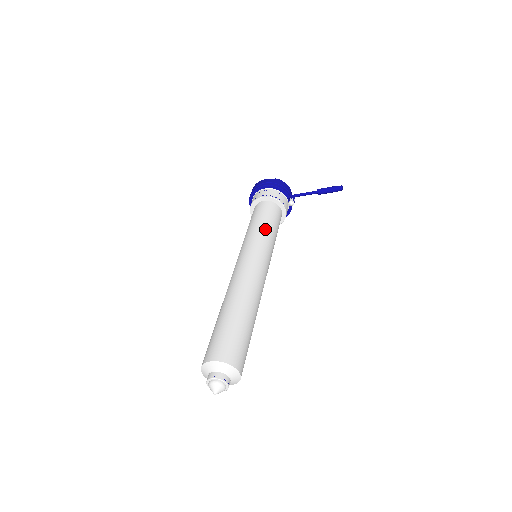
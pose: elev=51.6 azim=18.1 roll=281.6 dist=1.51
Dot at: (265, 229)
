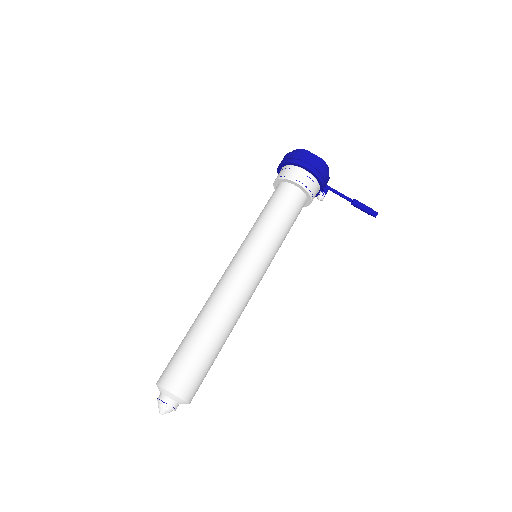
Dot at: (280, 234)
